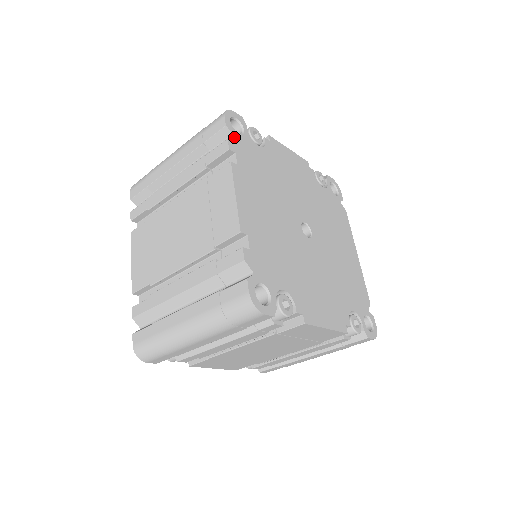
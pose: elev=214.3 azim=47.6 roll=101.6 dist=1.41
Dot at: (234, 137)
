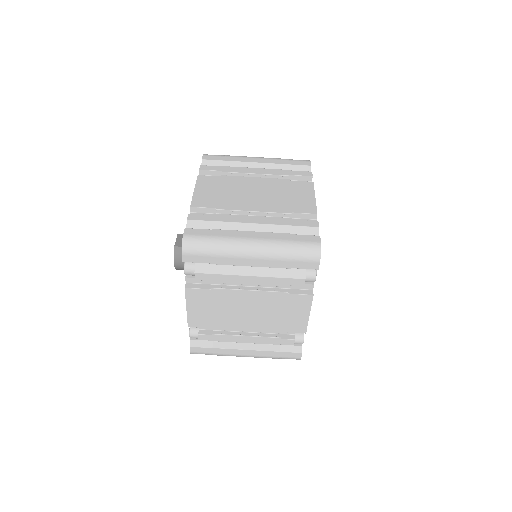
Dot at: occluded
